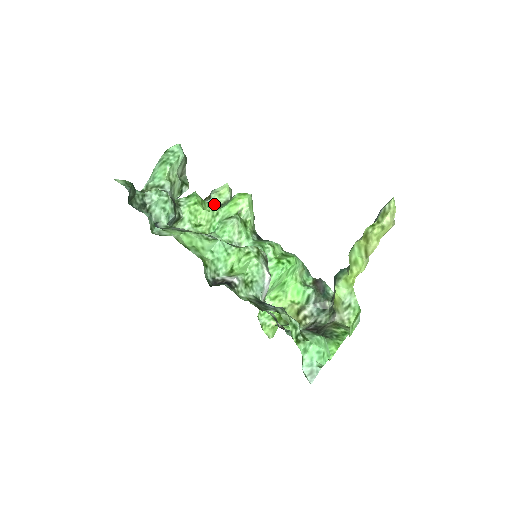
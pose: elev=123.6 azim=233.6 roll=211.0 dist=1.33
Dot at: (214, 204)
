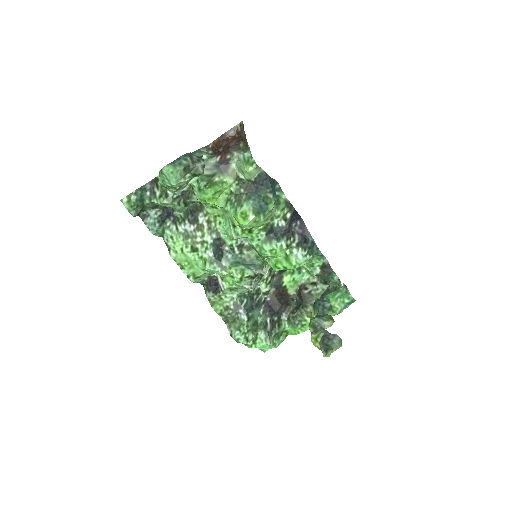
Dot at: (238, 176)
